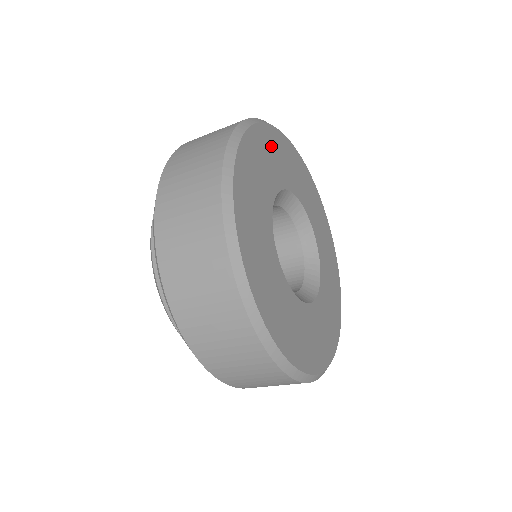
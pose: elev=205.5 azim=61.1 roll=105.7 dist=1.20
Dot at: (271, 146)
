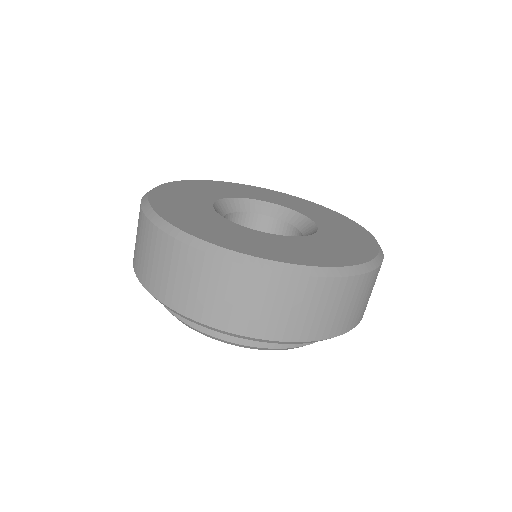
Dot at: (280, 196)
